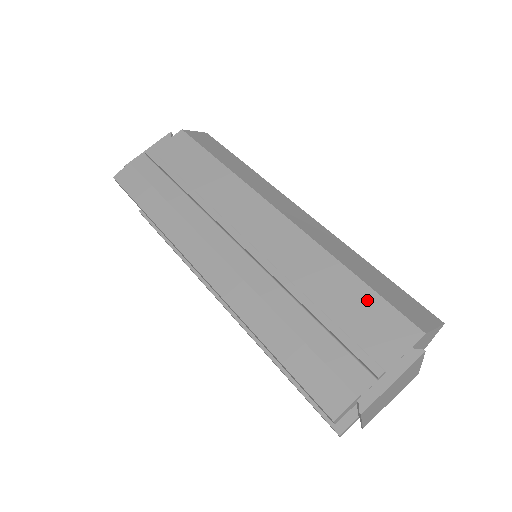
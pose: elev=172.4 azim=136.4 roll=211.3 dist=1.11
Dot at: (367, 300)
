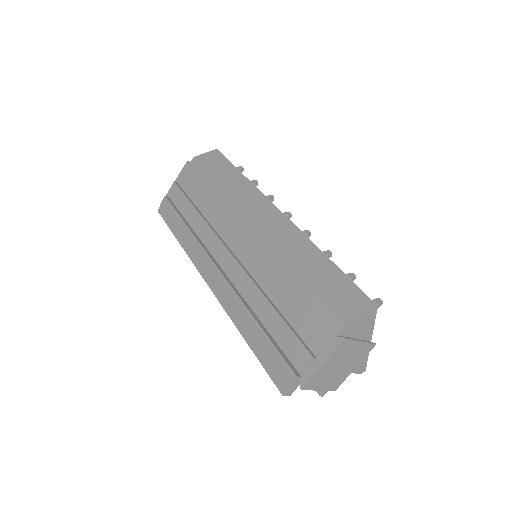
Dot at: (308, 297)
